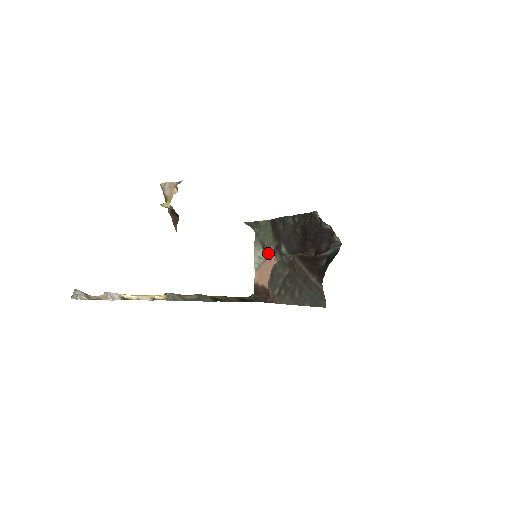
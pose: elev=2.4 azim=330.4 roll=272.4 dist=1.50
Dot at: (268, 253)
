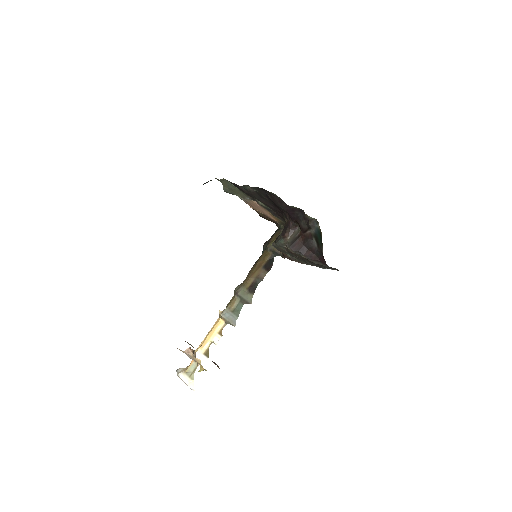
Dot at: occluded
